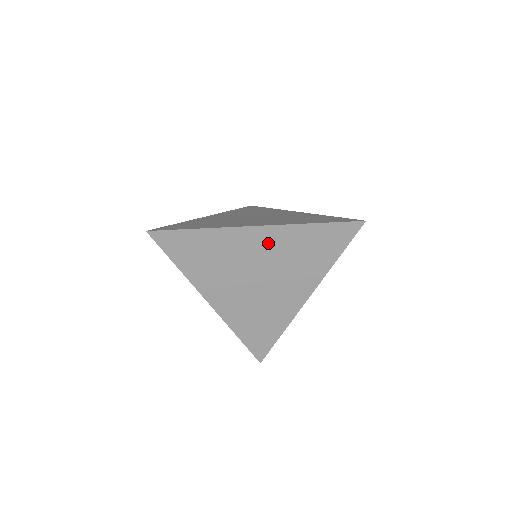
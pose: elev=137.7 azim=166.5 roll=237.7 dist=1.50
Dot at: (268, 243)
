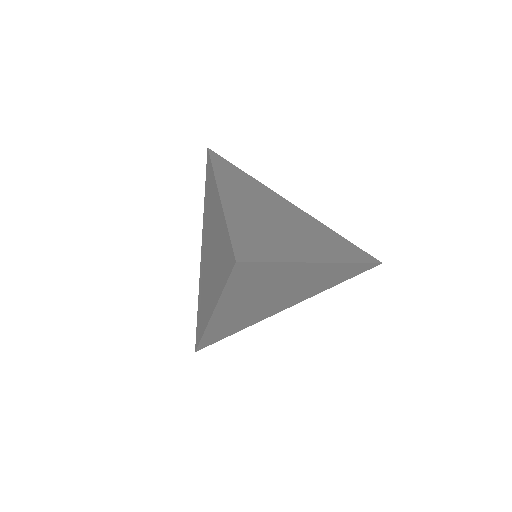
Dot at: (315, 274)
